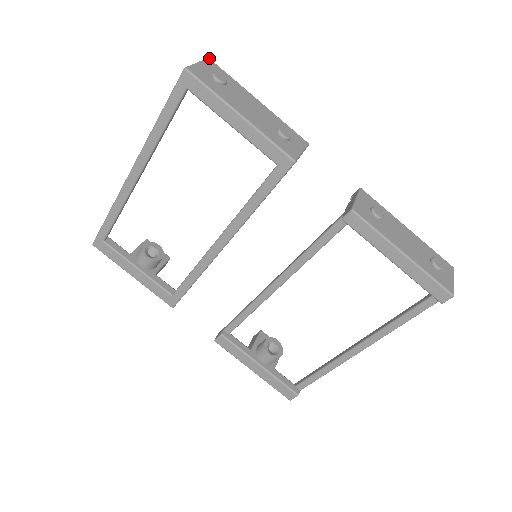
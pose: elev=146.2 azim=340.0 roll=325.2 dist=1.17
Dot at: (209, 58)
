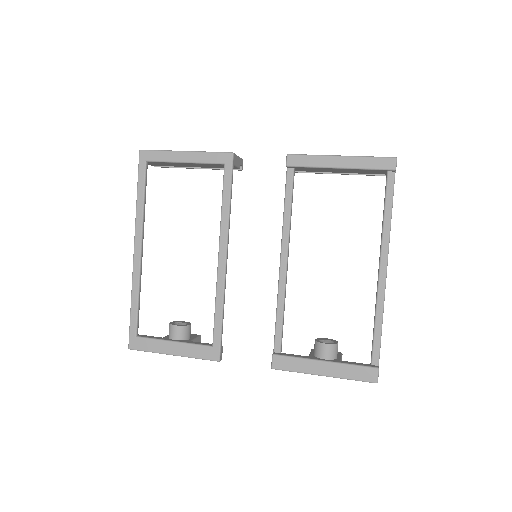
Dot at: occluded
